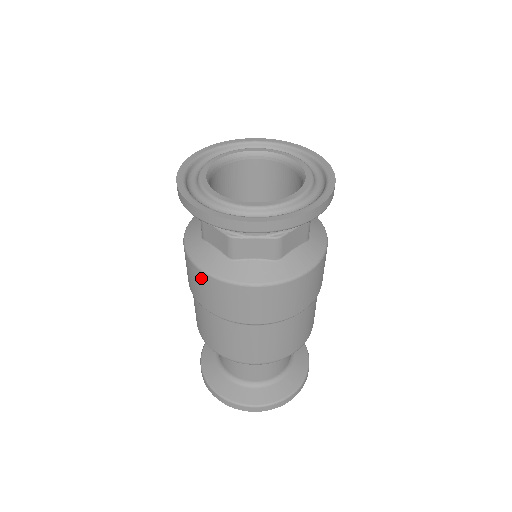
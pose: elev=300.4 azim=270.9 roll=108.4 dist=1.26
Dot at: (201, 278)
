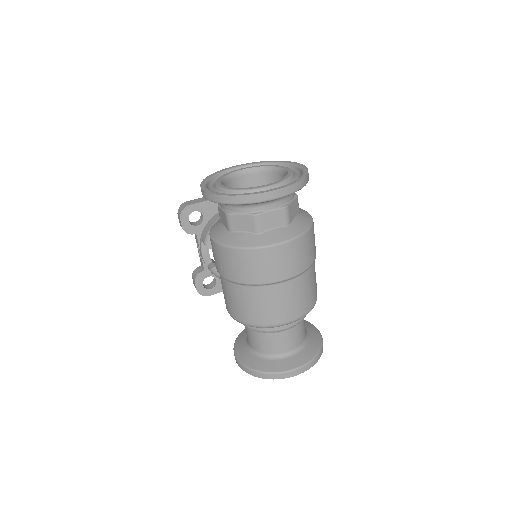
Dot at: (240, 256)
